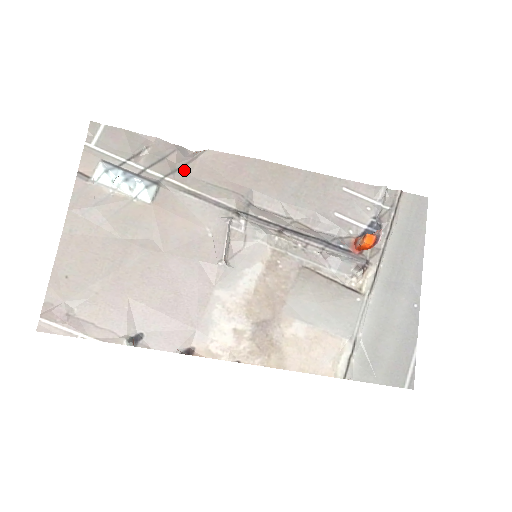
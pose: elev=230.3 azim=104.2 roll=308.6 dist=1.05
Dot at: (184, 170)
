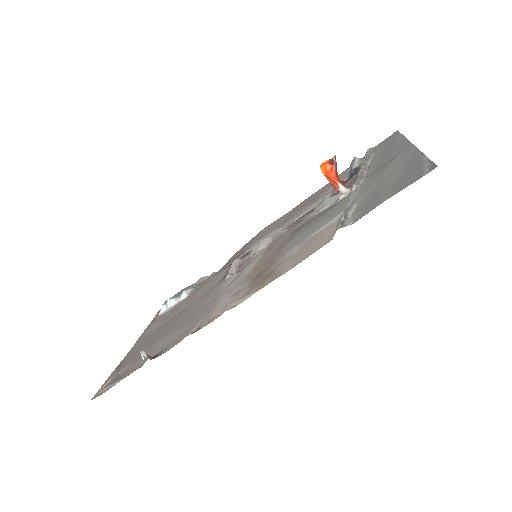
Dot at: occluded
